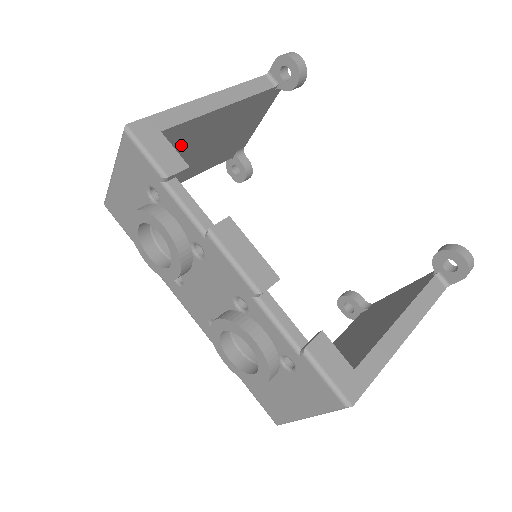
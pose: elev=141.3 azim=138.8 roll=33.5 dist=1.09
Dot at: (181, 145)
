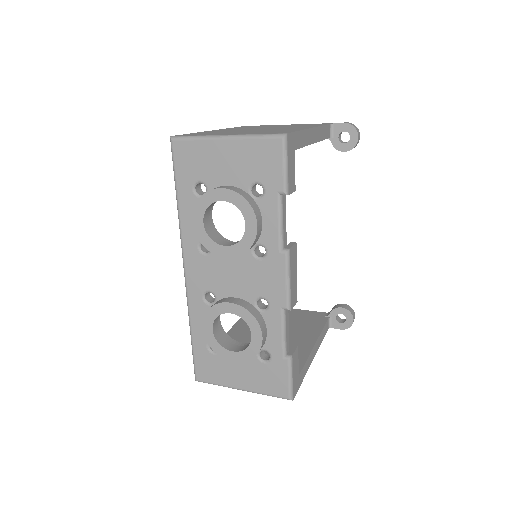
Dot at: occluded
